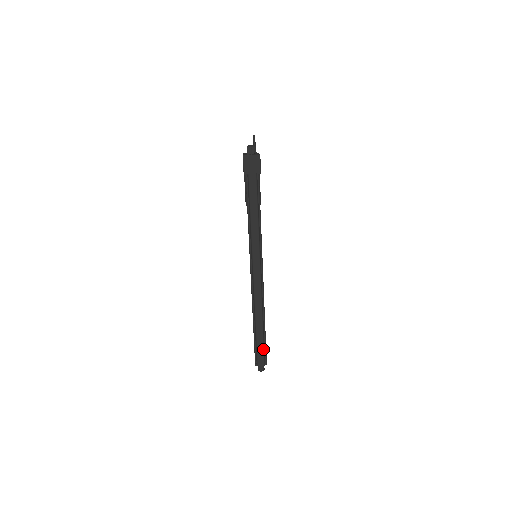
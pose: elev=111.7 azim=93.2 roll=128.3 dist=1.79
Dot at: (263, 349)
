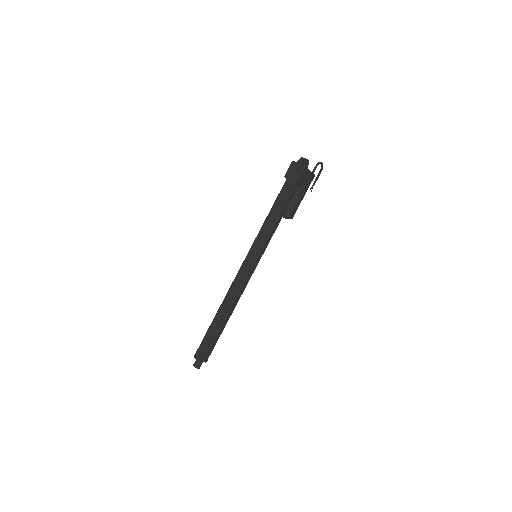
Dot at: (207, 343)
